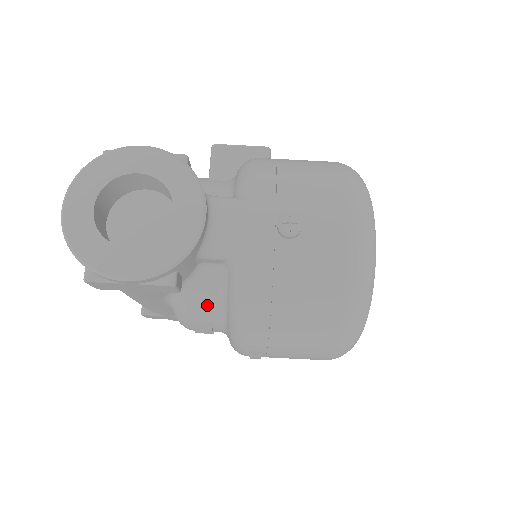
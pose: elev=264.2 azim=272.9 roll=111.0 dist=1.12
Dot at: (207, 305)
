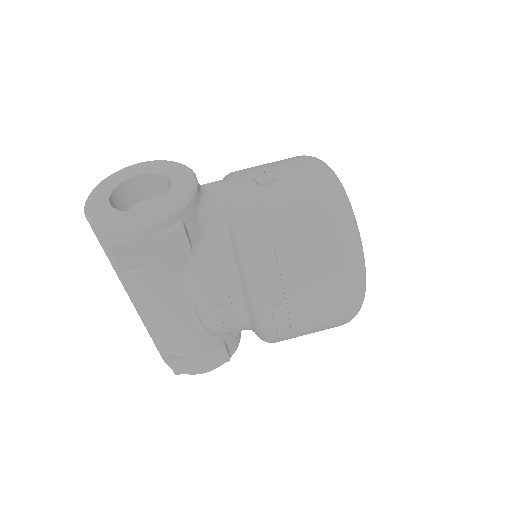
Dot at: (219, 272)
